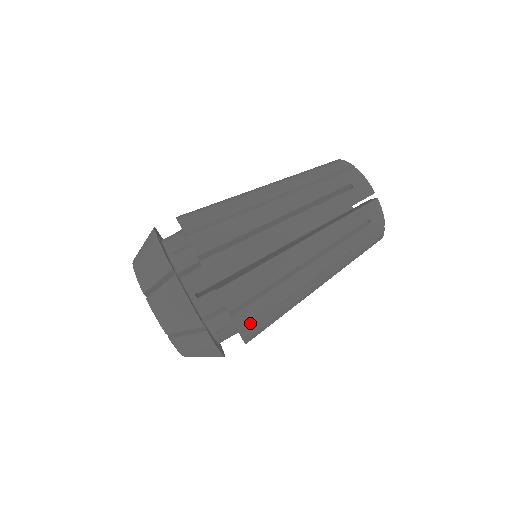
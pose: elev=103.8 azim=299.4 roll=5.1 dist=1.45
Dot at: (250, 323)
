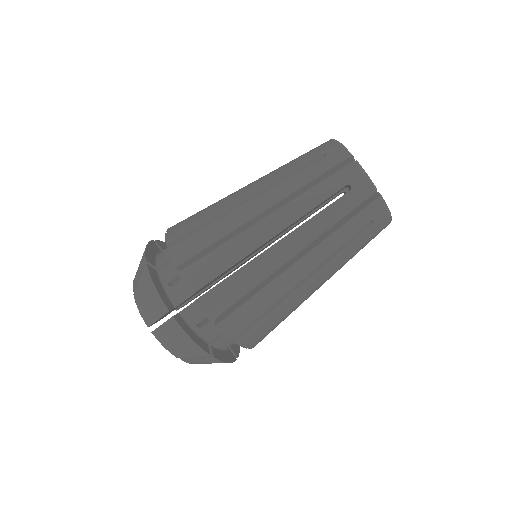
Dot at: occluded
